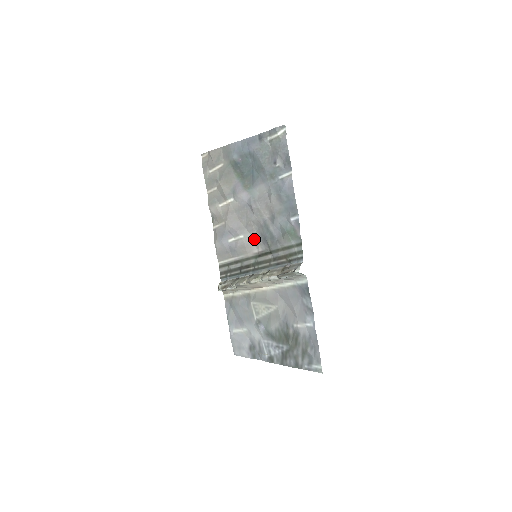
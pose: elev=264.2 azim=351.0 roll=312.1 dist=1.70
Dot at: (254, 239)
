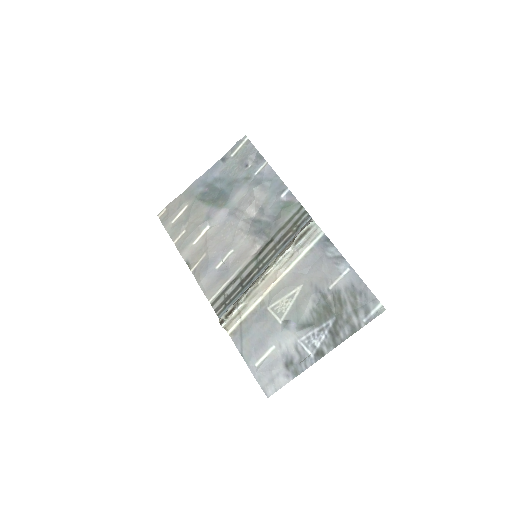
Dot at: (247, 244)
